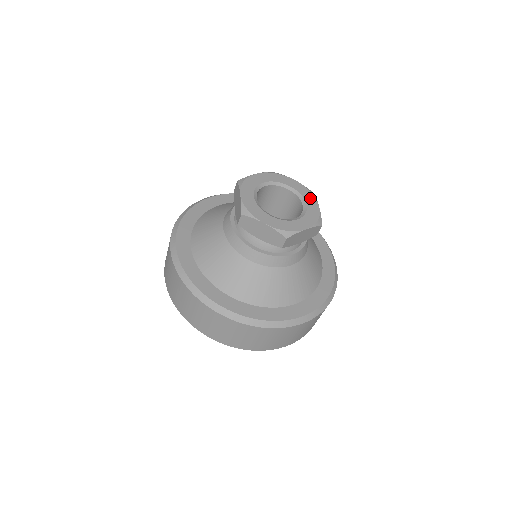
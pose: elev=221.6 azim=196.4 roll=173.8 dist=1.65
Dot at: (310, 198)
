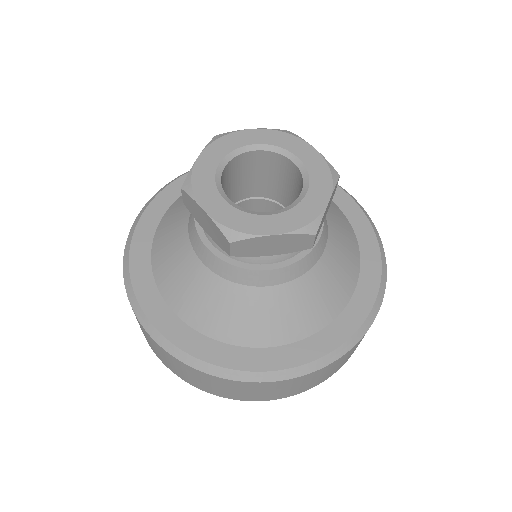
Dot at: (322, 183)
